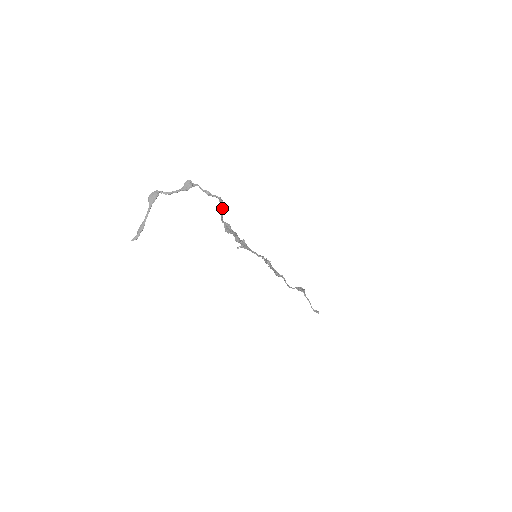
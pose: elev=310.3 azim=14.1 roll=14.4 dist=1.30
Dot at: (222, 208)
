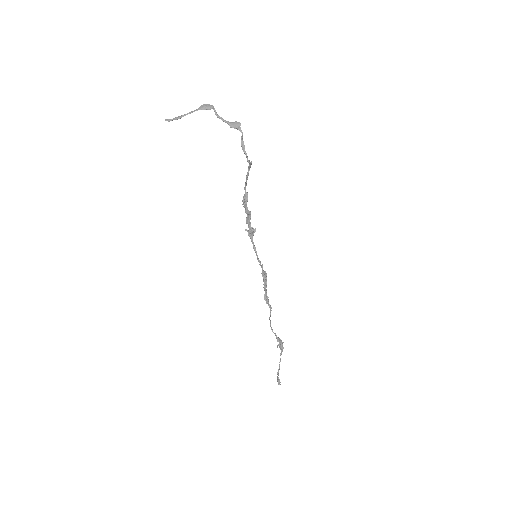
Dot at: (247, 173)
